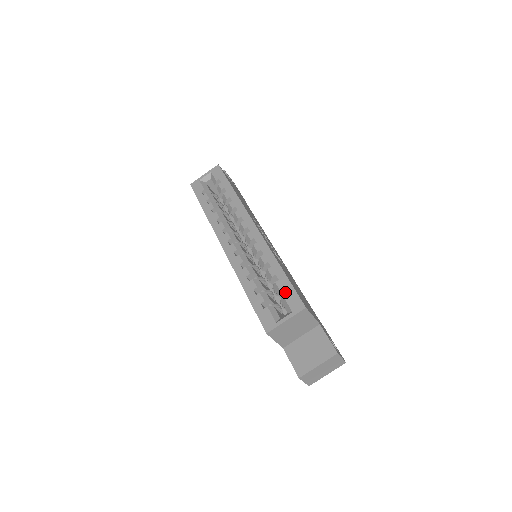
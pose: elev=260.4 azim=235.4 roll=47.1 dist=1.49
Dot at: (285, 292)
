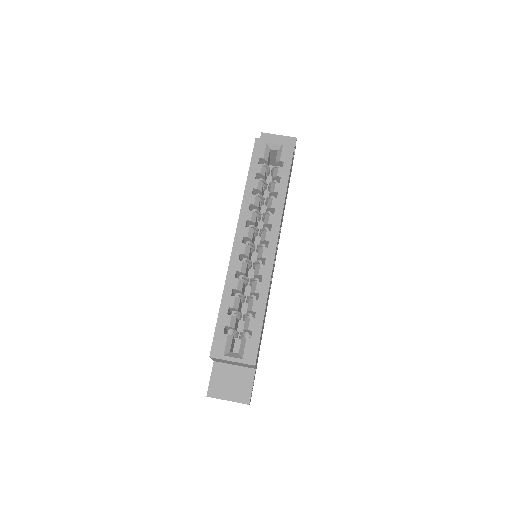
Dot at: (251, 331)
